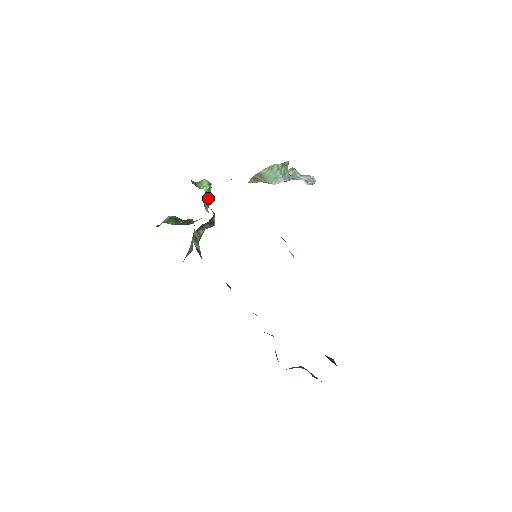
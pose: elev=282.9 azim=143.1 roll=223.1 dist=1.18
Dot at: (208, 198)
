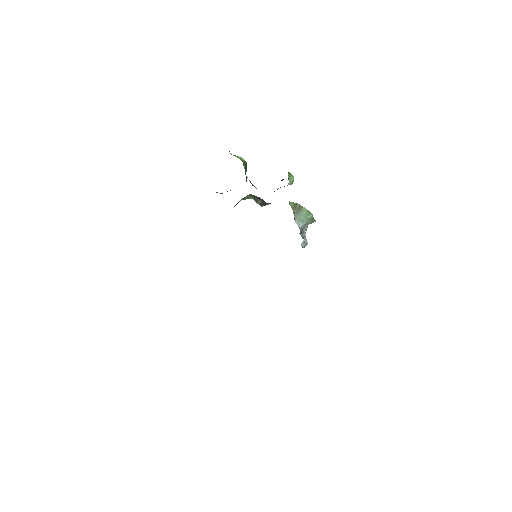
Dot at: (280, 187)
